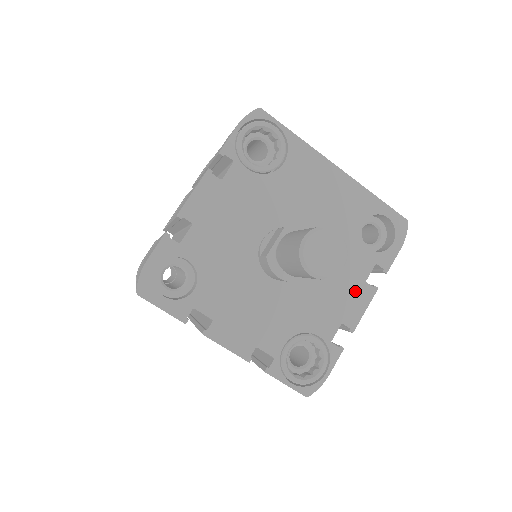
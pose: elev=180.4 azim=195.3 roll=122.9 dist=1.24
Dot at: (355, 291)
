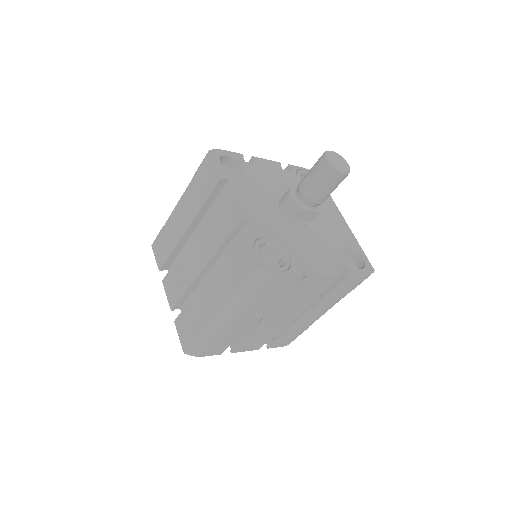
Dot at: (325, 262)
